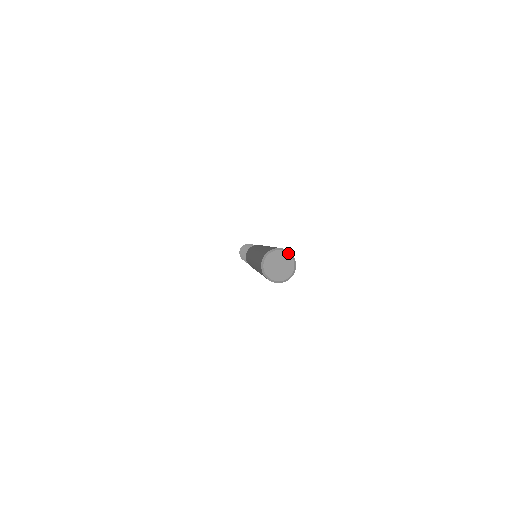
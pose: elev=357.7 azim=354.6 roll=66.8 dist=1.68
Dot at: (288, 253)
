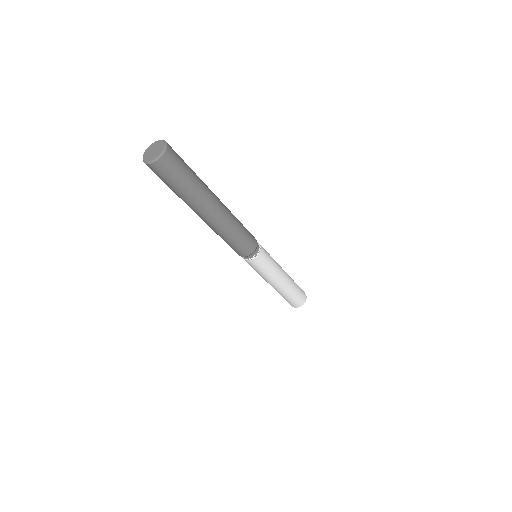
Dot at: (164, 142)
